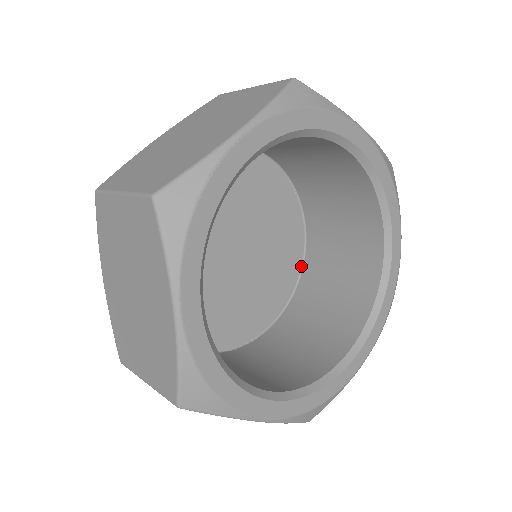
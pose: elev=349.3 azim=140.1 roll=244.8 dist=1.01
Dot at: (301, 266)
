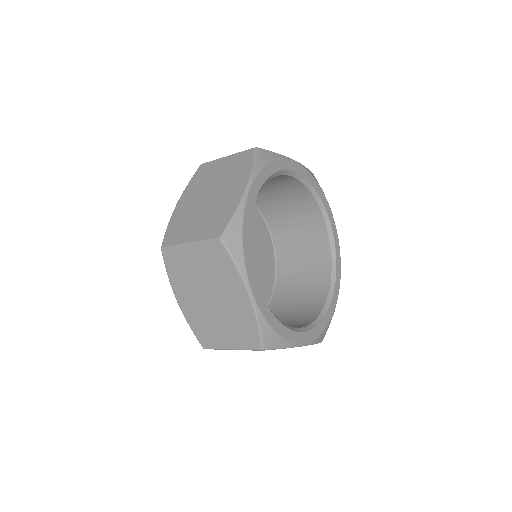
Dot at: occluded
